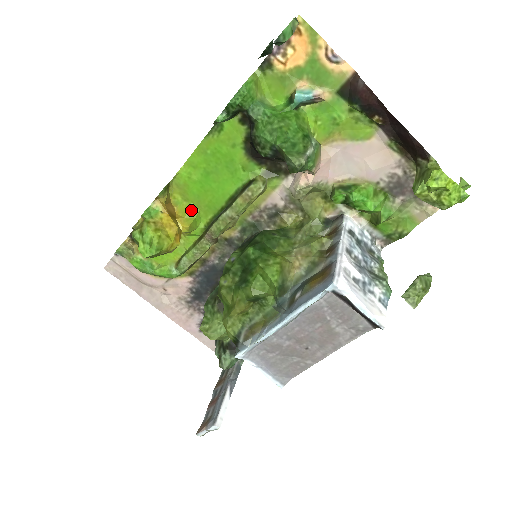
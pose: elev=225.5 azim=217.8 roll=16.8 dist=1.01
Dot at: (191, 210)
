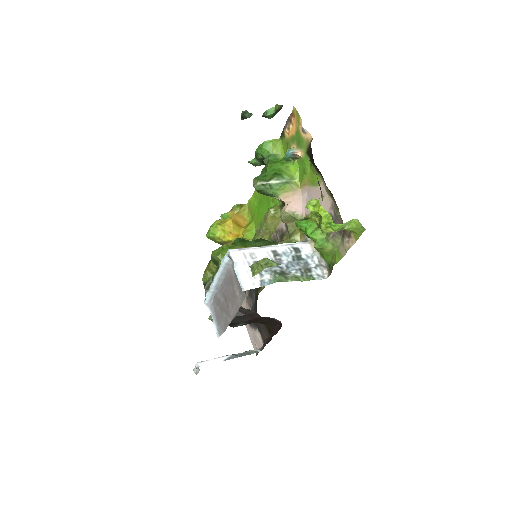
Dot at: (251, 225)
